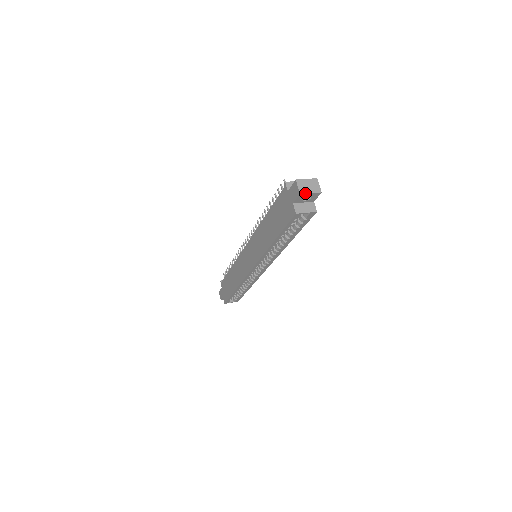
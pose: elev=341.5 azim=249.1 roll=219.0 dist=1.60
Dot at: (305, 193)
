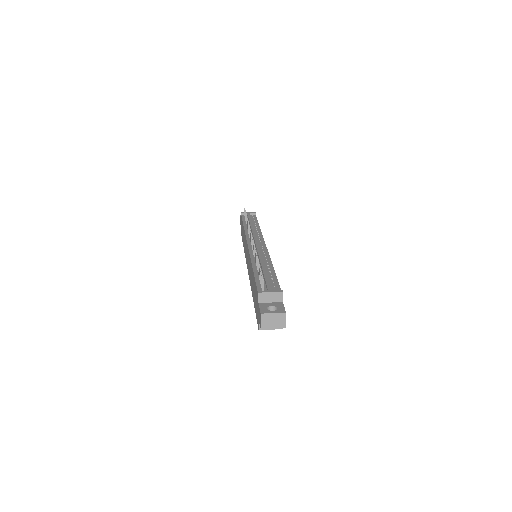
Dot at: (266, 328)
